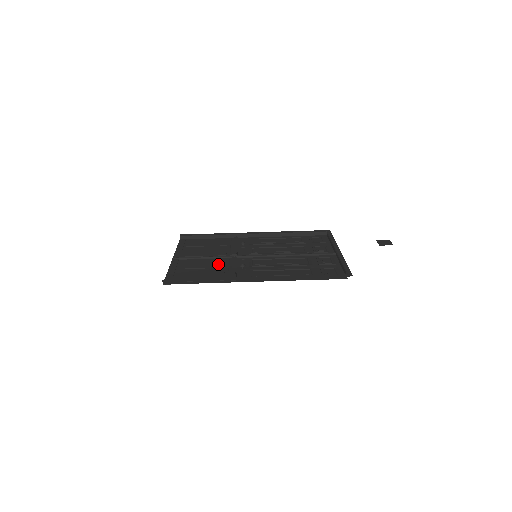
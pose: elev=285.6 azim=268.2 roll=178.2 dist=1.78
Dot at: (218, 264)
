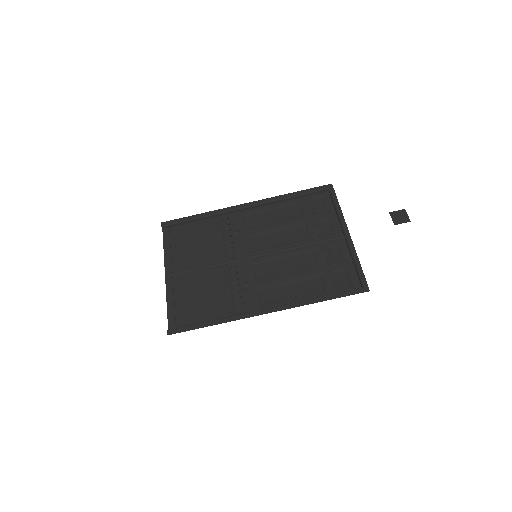
Dot at: (218, 281)
